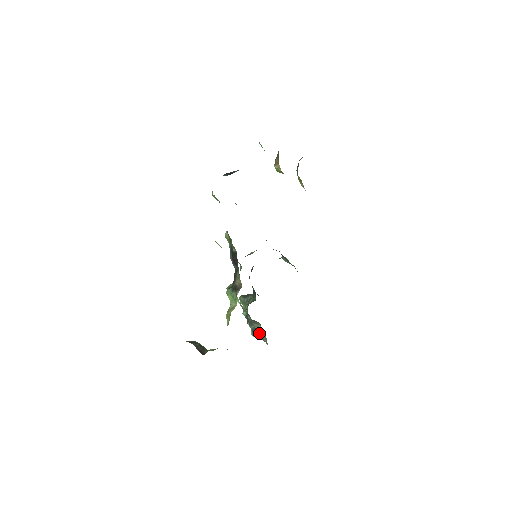
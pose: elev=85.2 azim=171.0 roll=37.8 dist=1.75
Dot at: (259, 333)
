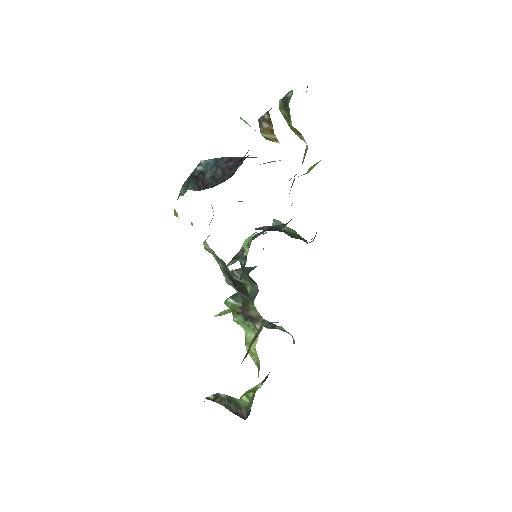
Dot at: occluded
